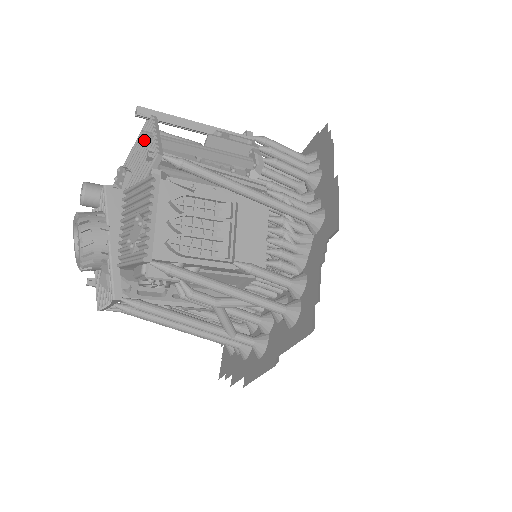
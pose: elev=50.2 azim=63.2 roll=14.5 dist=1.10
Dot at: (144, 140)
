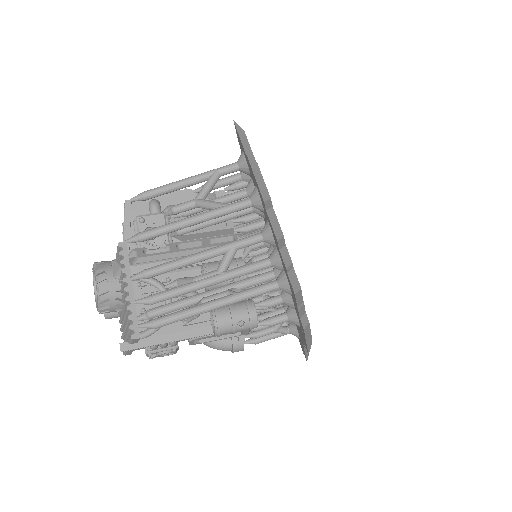
Dot at: occluded
